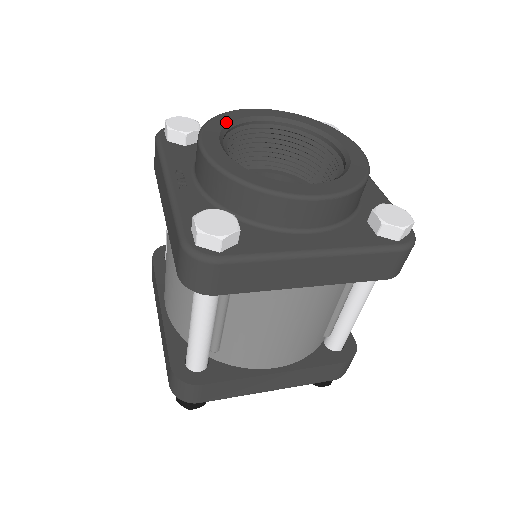
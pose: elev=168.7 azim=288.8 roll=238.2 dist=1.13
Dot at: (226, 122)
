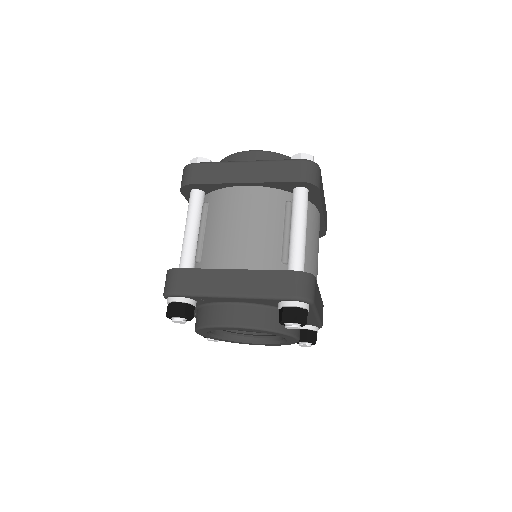
Dot at: occluded
